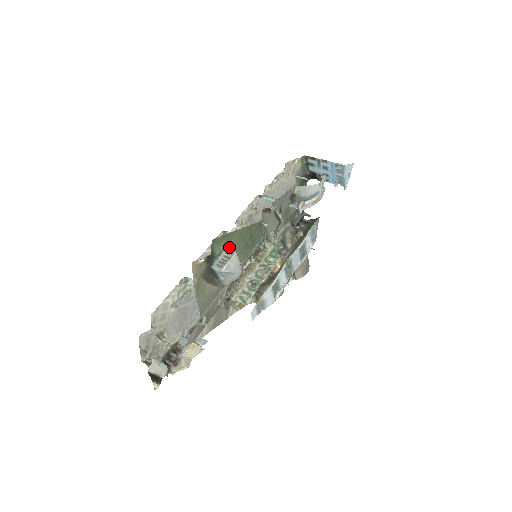
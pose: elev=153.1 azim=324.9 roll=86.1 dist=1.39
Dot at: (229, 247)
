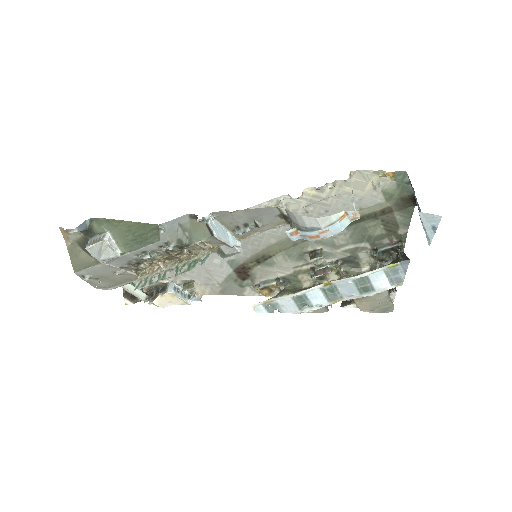
Dot at: (113, 232)
